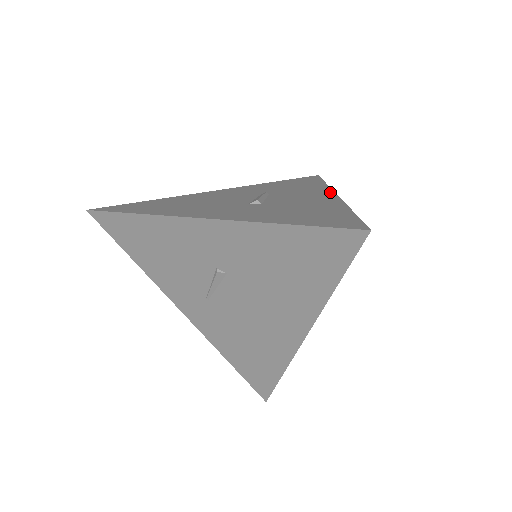
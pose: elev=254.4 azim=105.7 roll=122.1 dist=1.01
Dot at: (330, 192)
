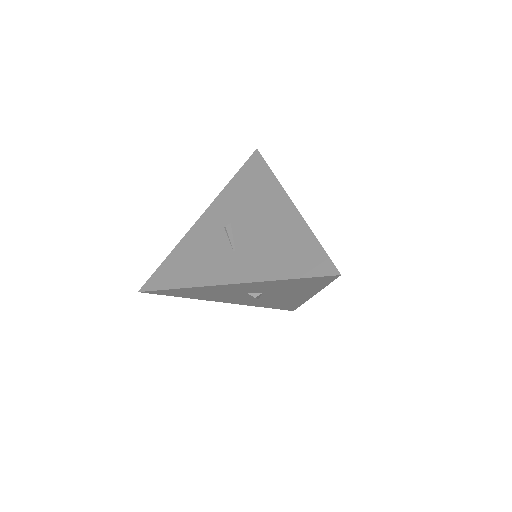
Dot at: occluded
